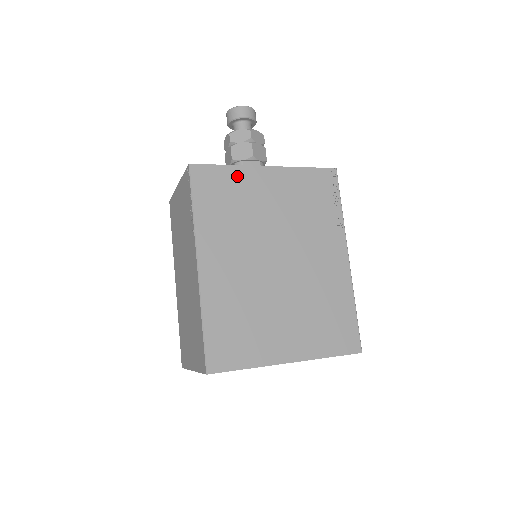
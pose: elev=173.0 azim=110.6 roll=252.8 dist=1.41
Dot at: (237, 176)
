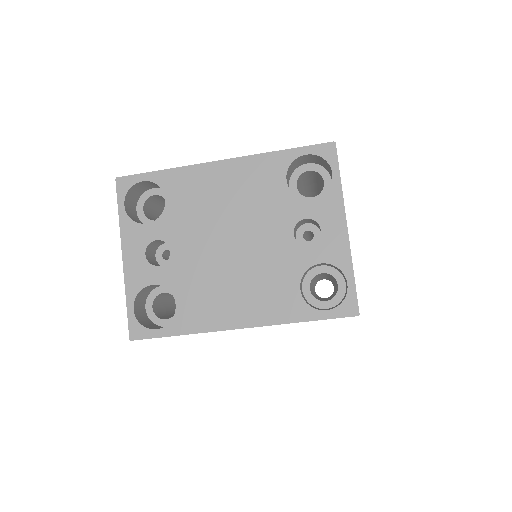
Dot at: occluded
